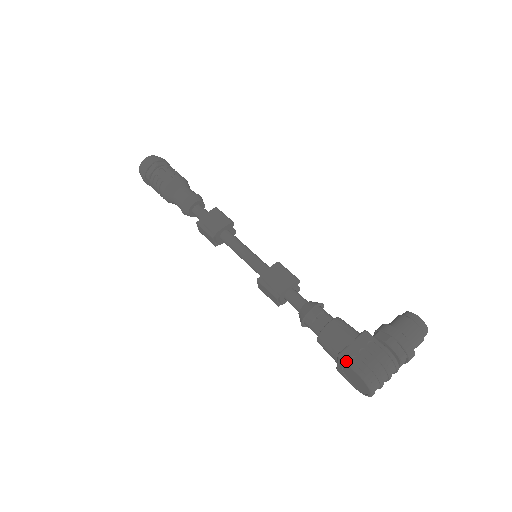
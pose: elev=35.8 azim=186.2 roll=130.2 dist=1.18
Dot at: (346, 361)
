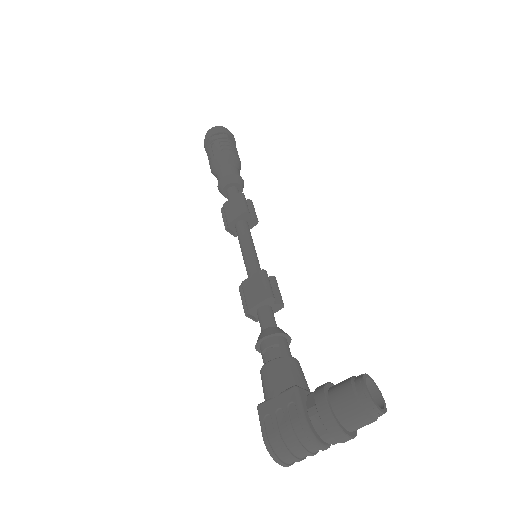
Dot at: (259, 417)
